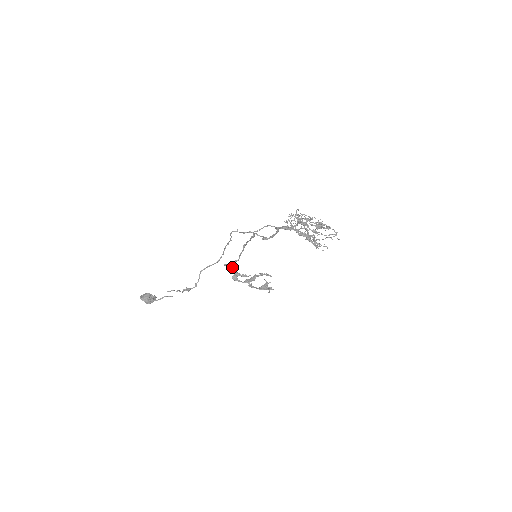
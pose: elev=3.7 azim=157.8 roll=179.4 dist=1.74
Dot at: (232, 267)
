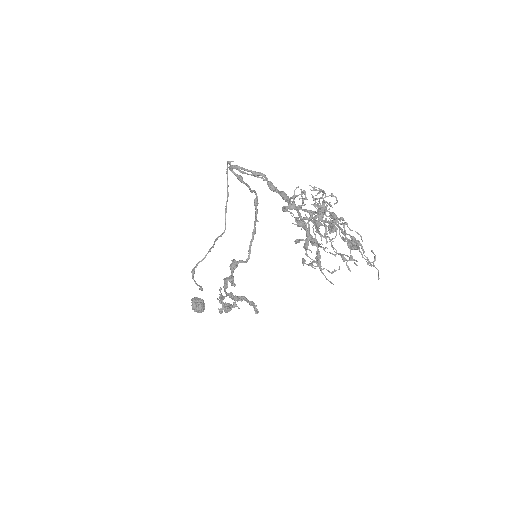
Dot at: (233, 263)
